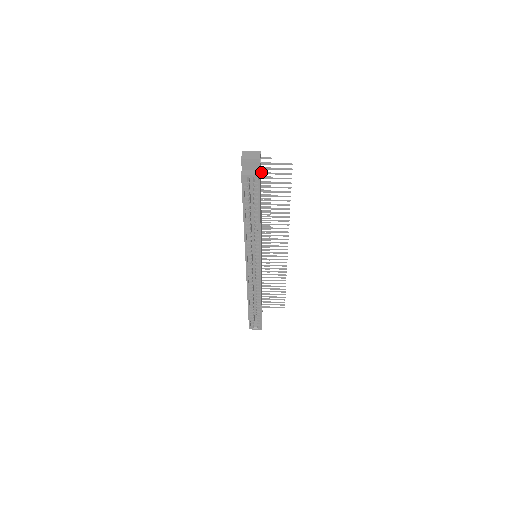
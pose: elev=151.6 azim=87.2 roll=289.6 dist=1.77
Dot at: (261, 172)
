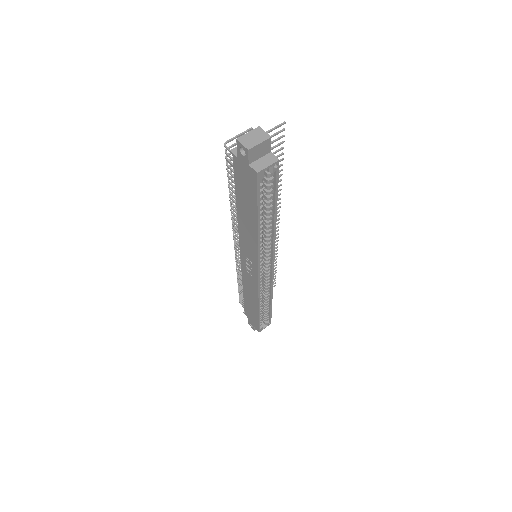
Dot at: occluded
